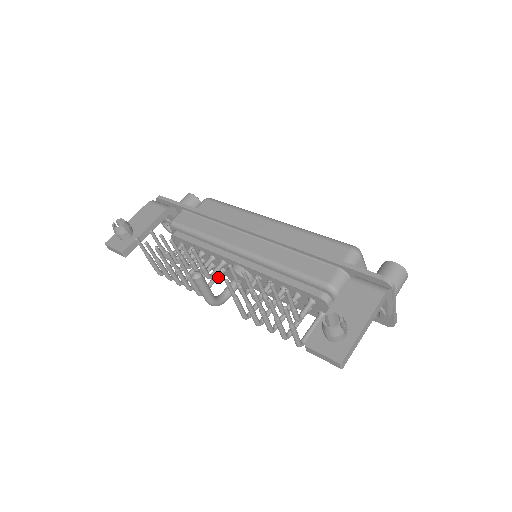
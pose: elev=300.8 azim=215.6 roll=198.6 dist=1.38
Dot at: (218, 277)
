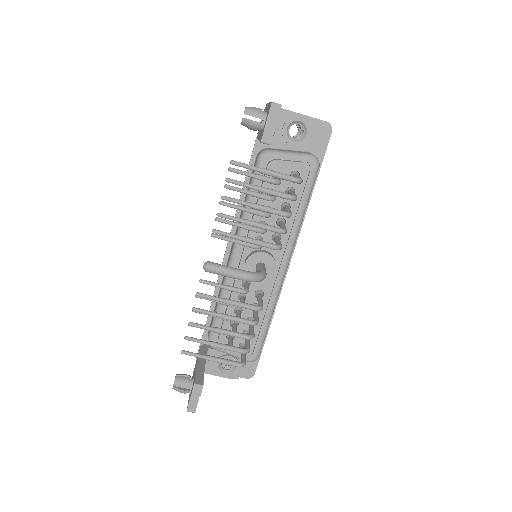
Dot at: (260, 296)
